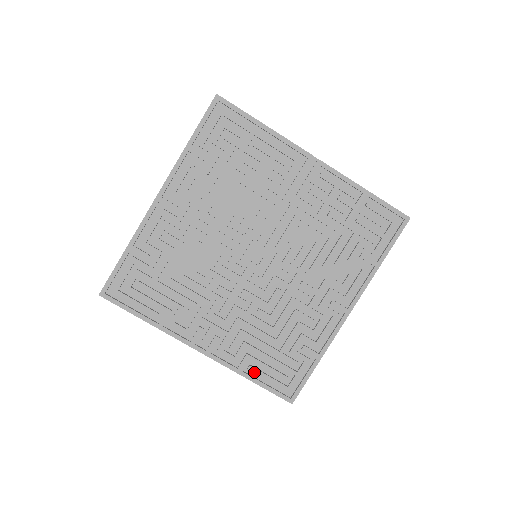
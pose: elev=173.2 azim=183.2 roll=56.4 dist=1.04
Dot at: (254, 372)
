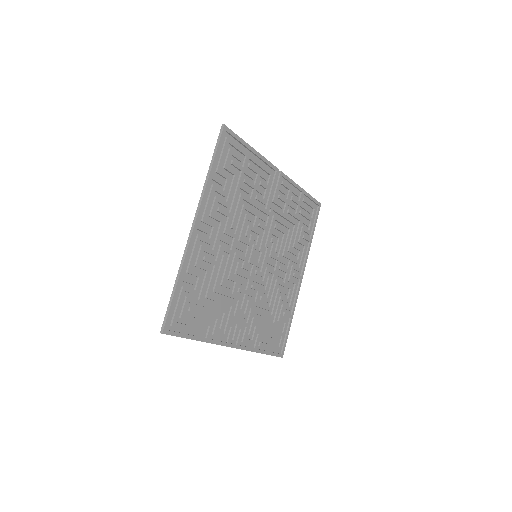
Dot at: (263, 346)
